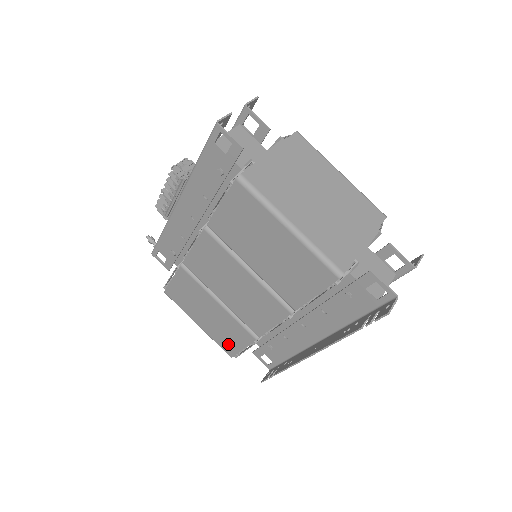
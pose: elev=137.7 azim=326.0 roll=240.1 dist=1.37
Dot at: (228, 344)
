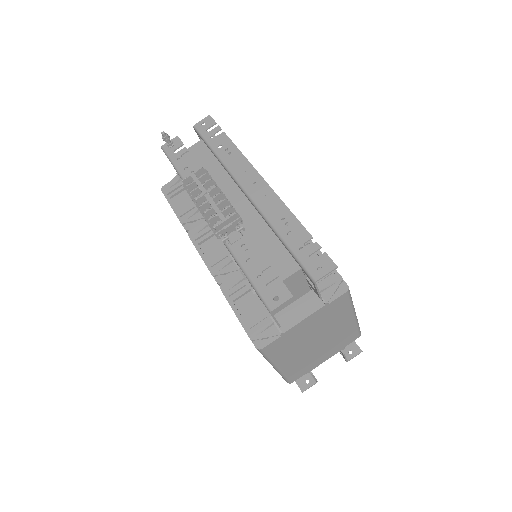
Dot at: occluded
